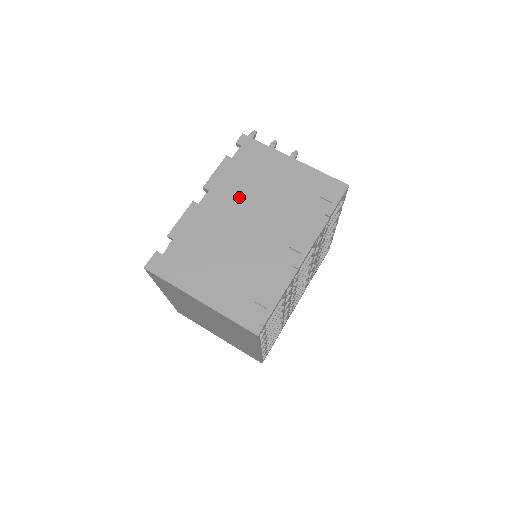
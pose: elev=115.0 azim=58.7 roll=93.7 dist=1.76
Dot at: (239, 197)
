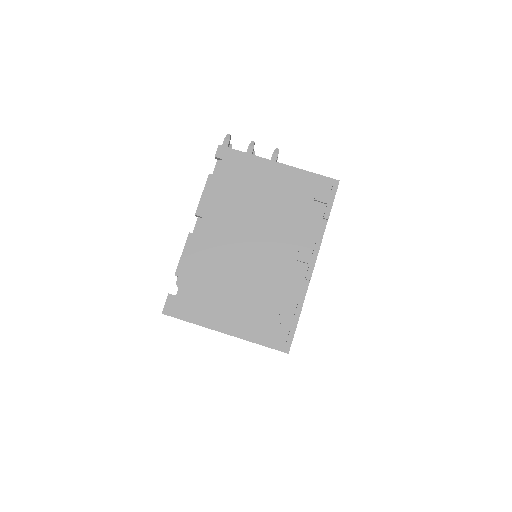
Dot at: (234, 218)
